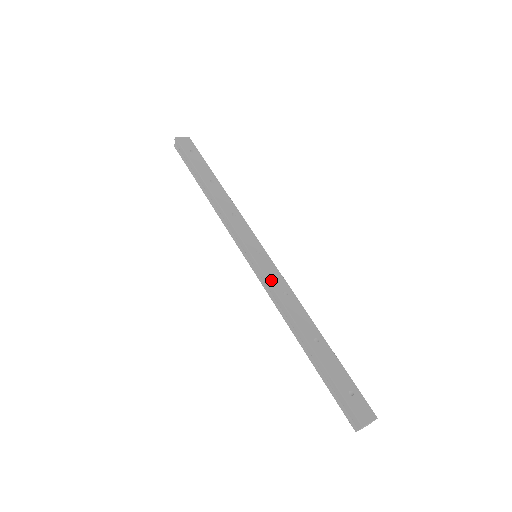
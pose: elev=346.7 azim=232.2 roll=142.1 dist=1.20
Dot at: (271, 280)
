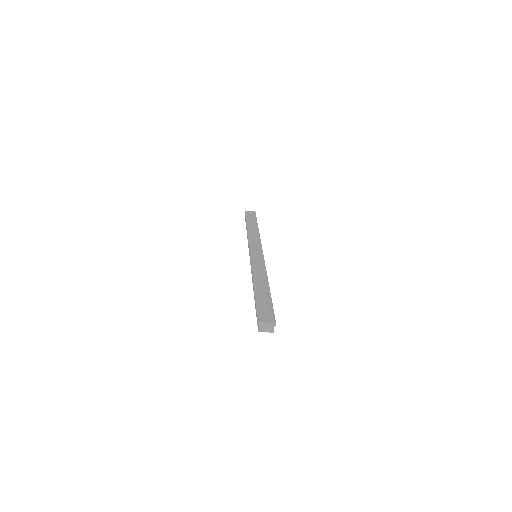
Dot at: (253, 262)
